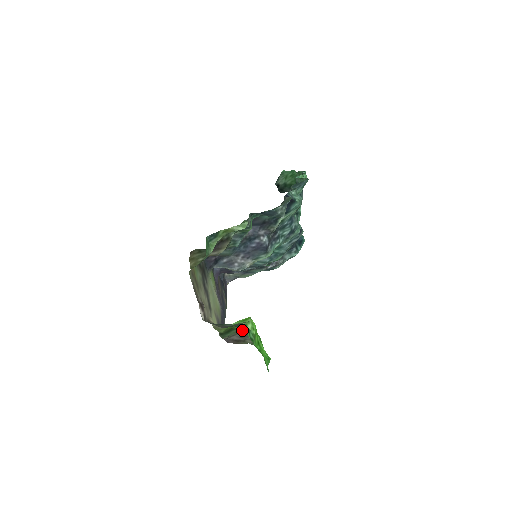
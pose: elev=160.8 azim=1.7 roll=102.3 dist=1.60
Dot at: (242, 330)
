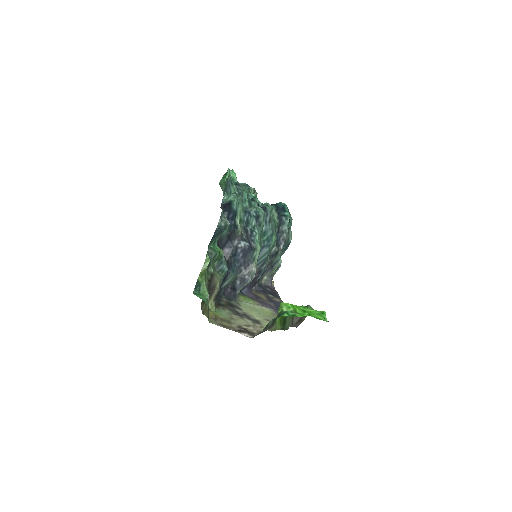
Dot at: occluded
